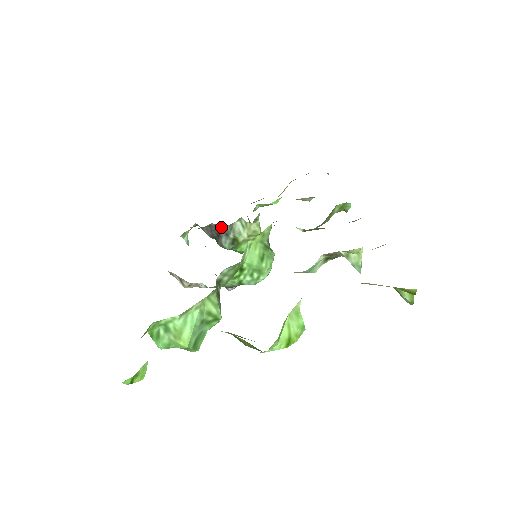
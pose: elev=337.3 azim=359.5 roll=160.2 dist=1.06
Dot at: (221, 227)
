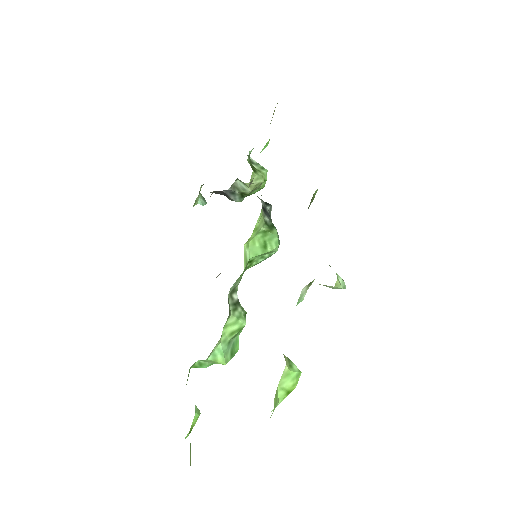
Dot at: (224, 190)
